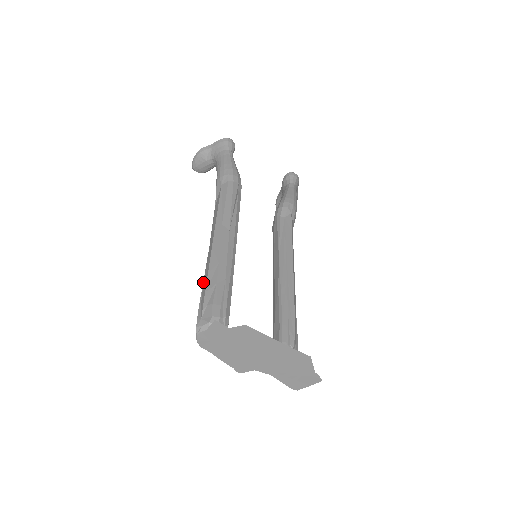
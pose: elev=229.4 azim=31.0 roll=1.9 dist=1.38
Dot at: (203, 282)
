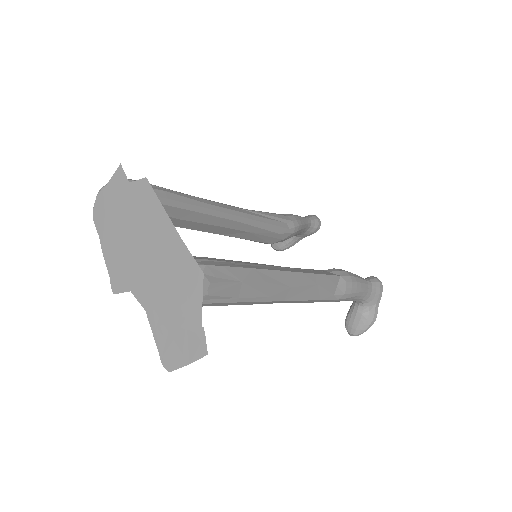
Dot at: occluded
